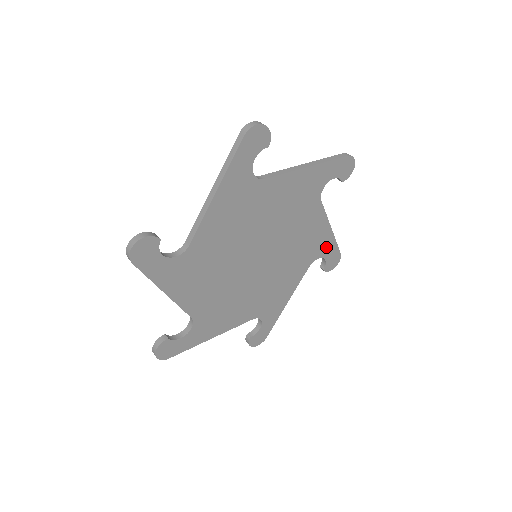
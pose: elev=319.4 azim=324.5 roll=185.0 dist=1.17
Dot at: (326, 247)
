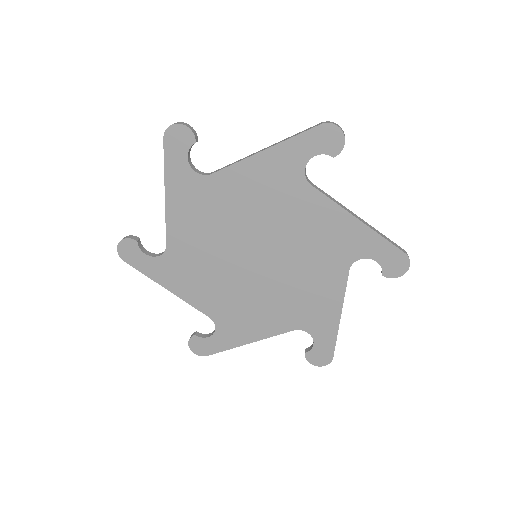
Dot at: (323, 330)
